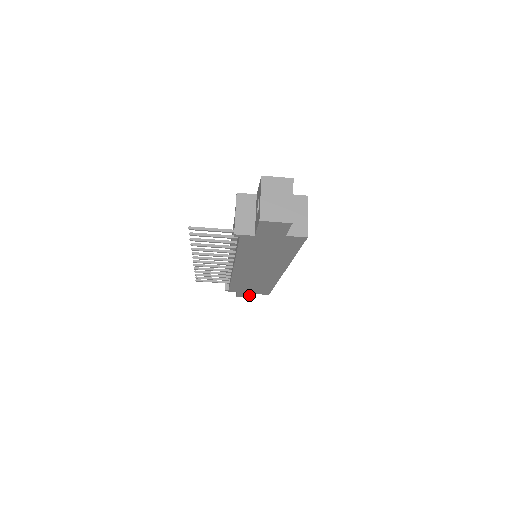
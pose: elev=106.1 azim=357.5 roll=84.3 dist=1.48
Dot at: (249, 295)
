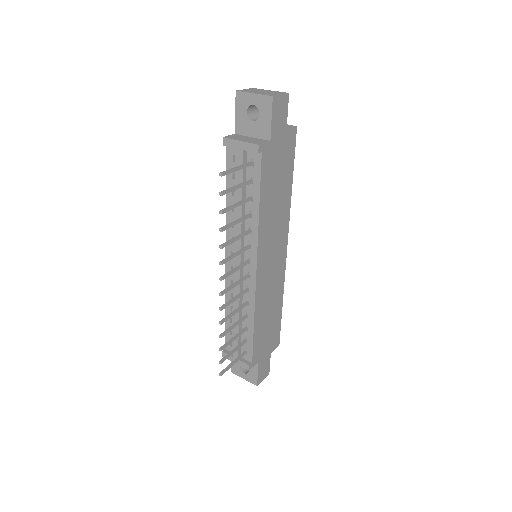
Dot at: (266, 366)
